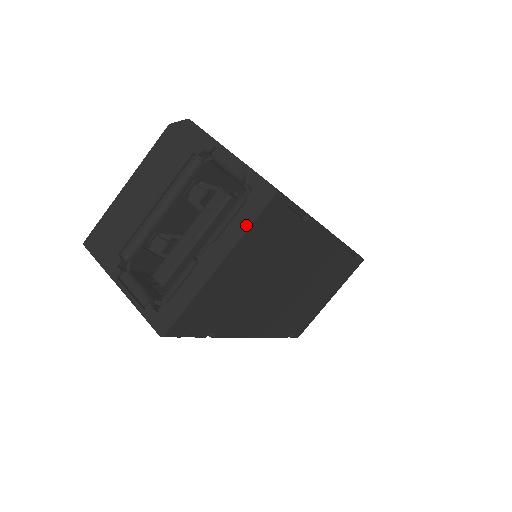
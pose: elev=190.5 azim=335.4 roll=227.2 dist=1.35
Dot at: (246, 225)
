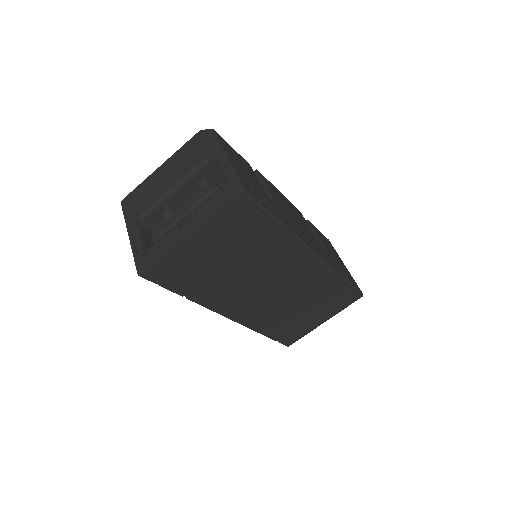
Dot at: (216, 209)
